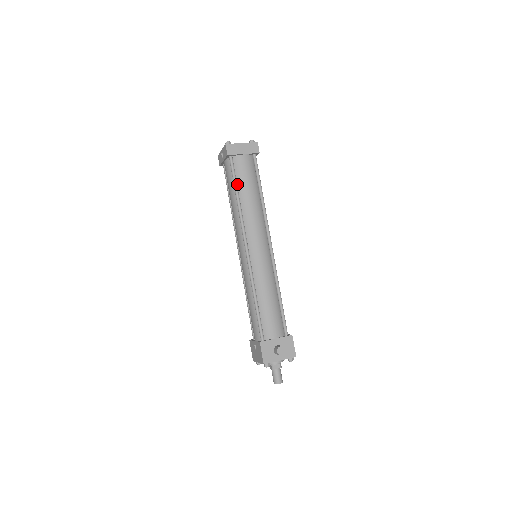
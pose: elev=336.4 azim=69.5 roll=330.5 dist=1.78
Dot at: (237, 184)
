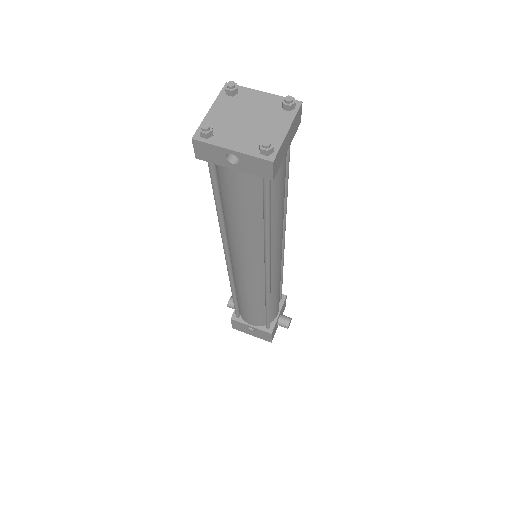
Dot at: occluded
